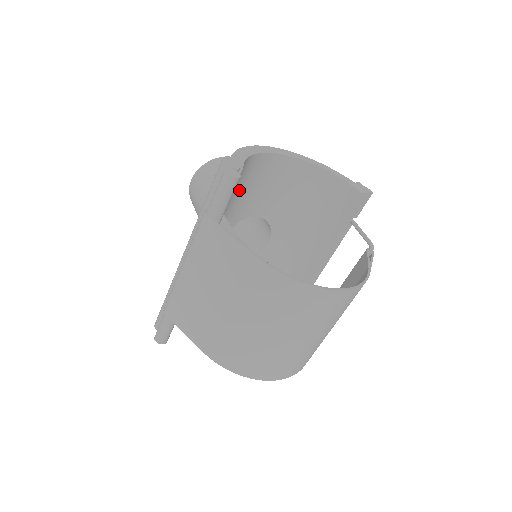
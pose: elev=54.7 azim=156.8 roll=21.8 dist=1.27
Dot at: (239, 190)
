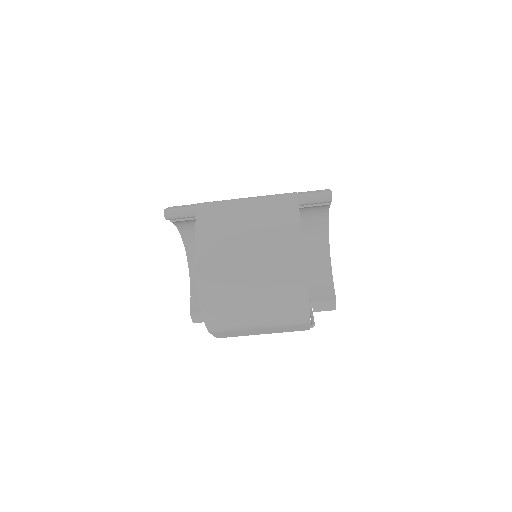
Dot at: occluded
